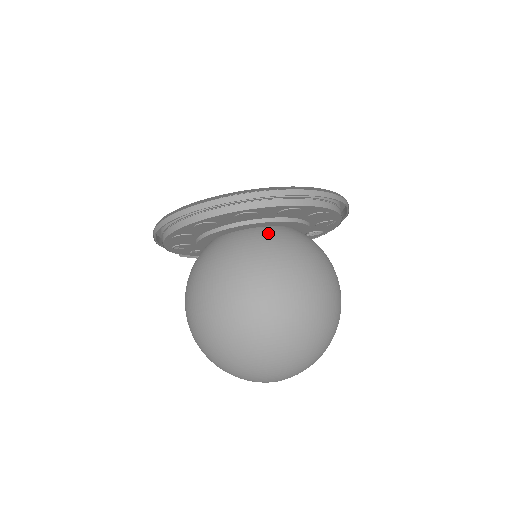
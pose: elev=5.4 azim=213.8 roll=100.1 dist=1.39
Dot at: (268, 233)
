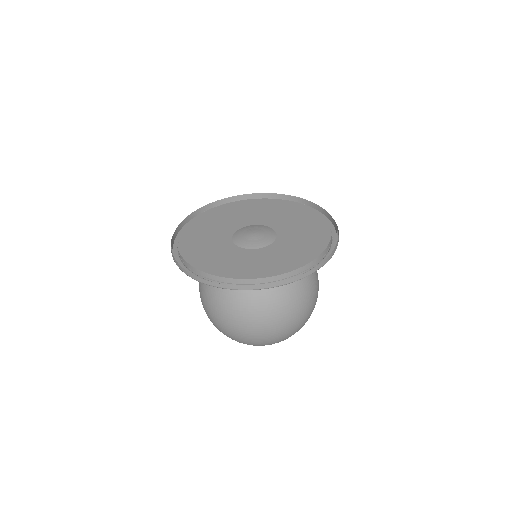
Dot at: occluded
